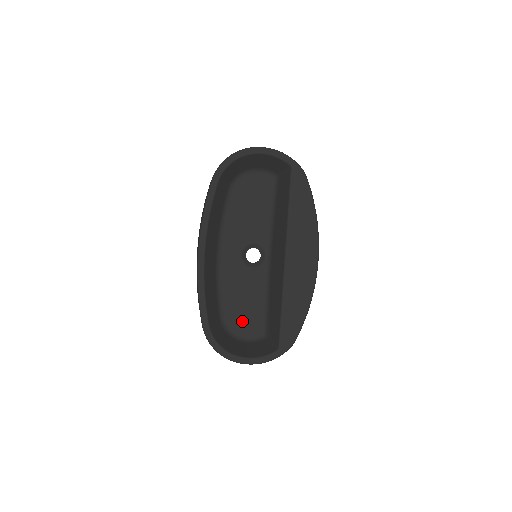
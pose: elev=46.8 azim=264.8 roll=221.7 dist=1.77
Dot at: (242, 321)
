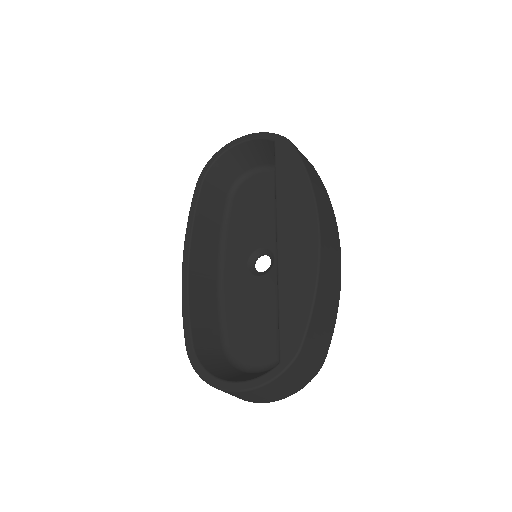
Dot at: (251, 346)
